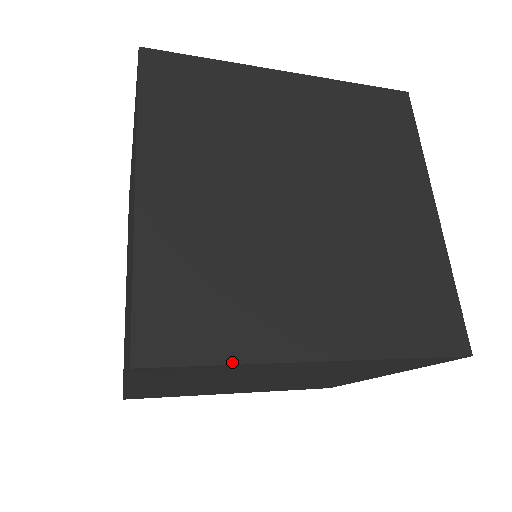
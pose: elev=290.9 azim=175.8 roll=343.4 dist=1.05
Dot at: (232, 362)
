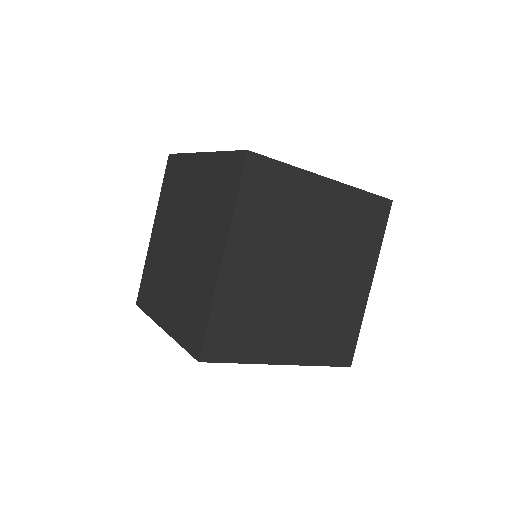
Dot at: (244, 362)
